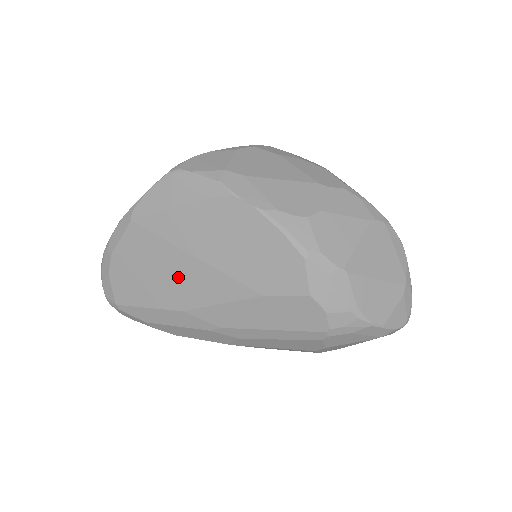
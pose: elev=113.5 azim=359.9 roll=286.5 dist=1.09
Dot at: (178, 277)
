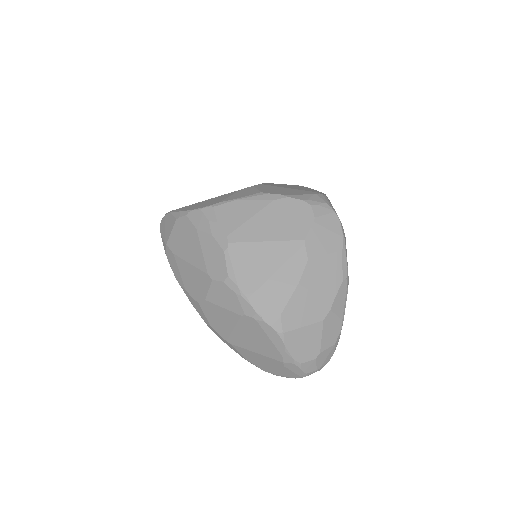
Dot at: occluded
